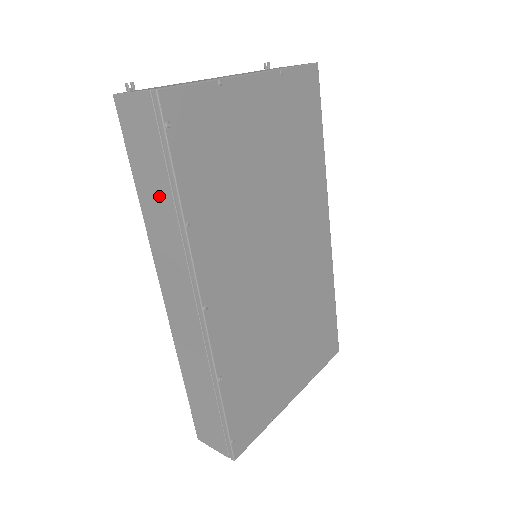
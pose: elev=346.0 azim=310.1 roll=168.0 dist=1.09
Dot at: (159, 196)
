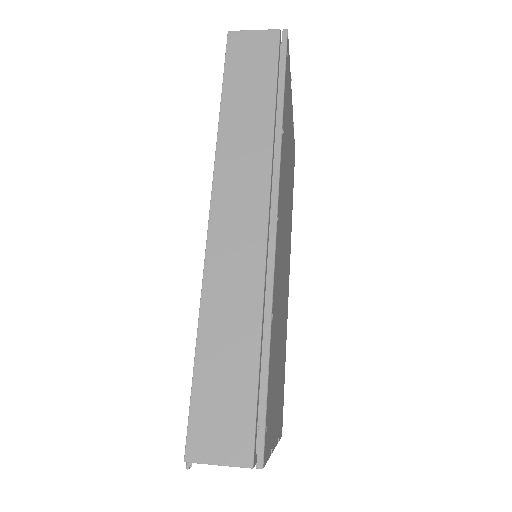
Dot at: (255, 107)
